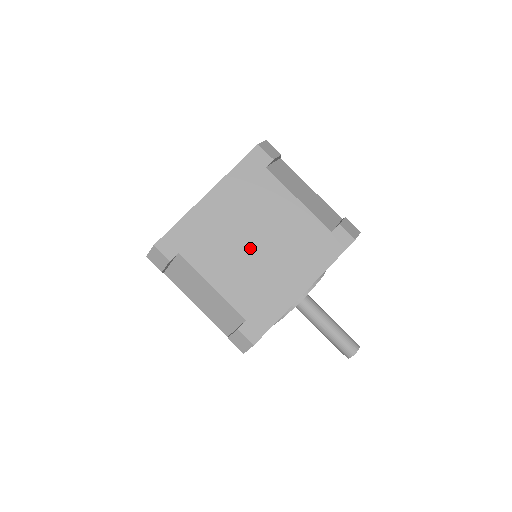
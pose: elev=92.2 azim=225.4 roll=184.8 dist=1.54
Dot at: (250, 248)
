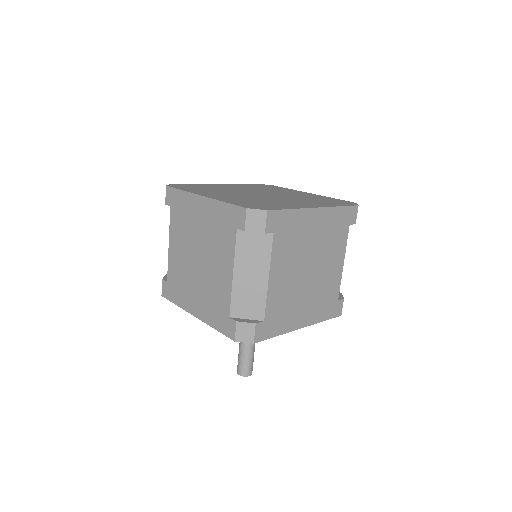
Dot at: (304, 271)
